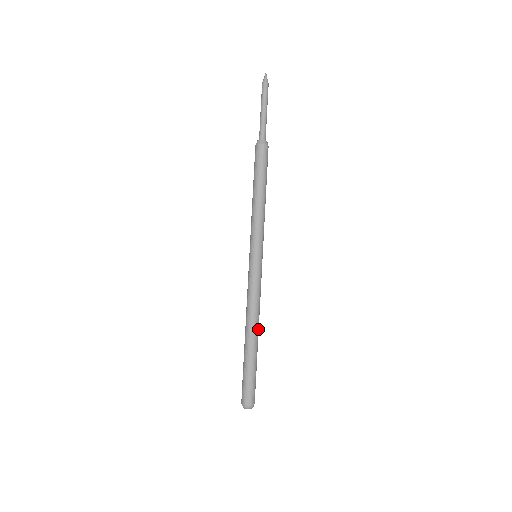
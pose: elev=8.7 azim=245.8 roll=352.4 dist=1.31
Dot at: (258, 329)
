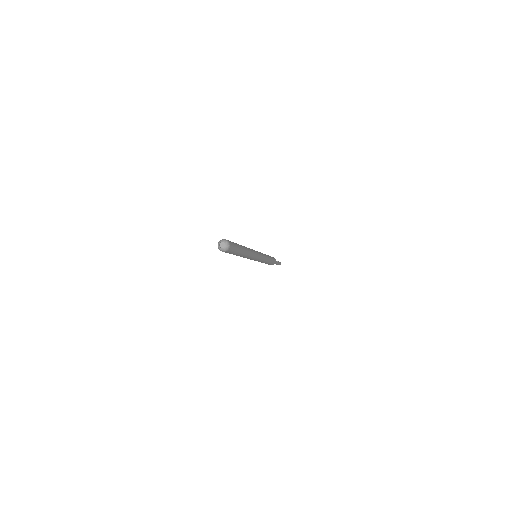
Dot at: (245, 247)
